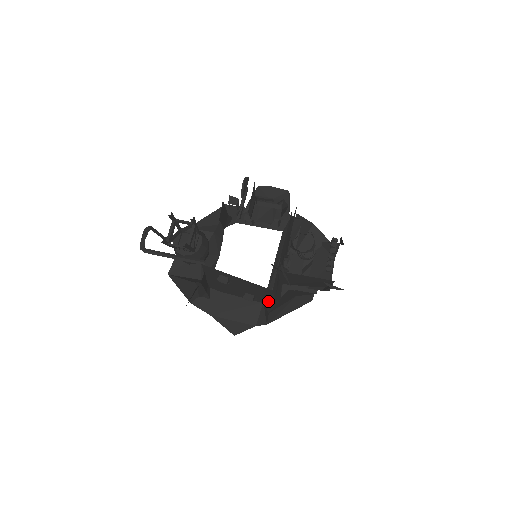
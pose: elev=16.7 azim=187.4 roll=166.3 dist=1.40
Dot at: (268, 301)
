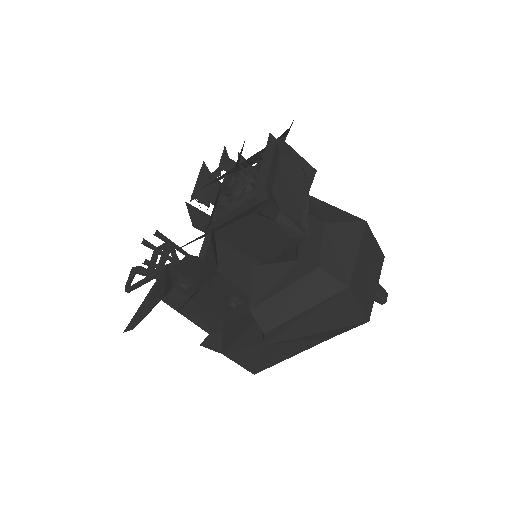
Dot at: occluded
